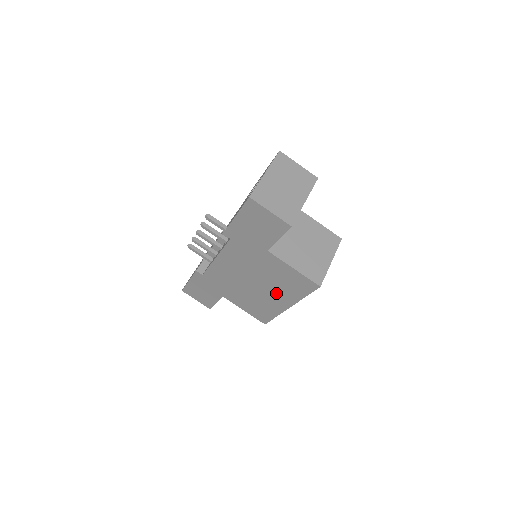
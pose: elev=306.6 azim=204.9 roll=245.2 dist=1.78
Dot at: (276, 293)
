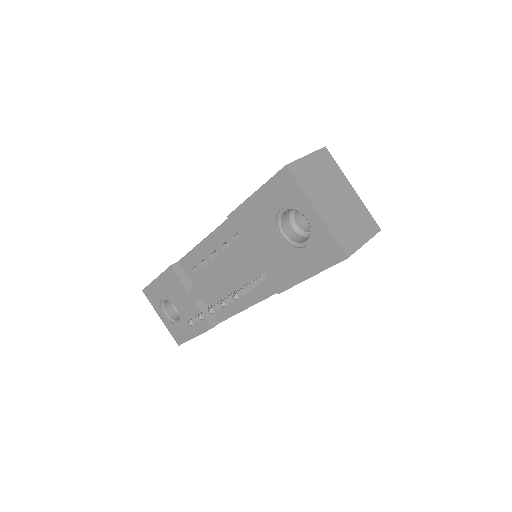
Dot at: occluded
